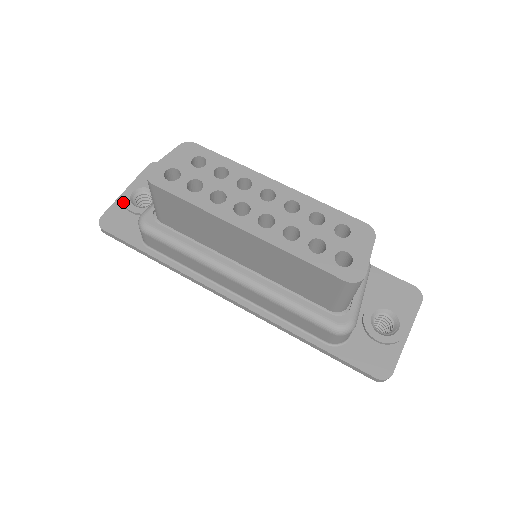
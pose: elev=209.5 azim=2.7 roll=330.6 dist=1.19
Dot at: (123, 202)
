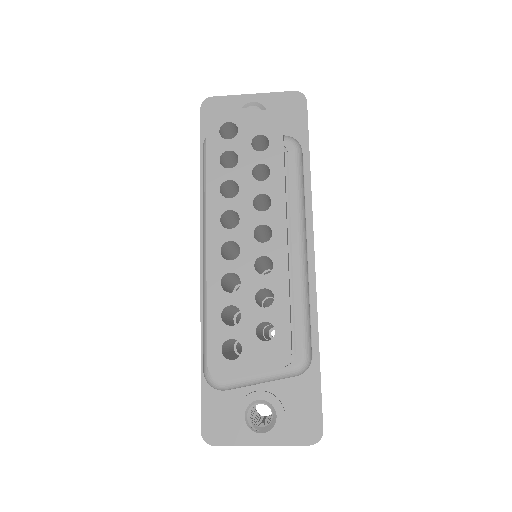
Dot at: (237, 102)
